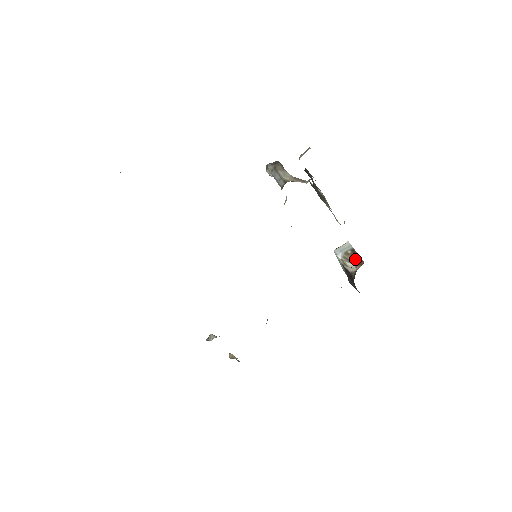
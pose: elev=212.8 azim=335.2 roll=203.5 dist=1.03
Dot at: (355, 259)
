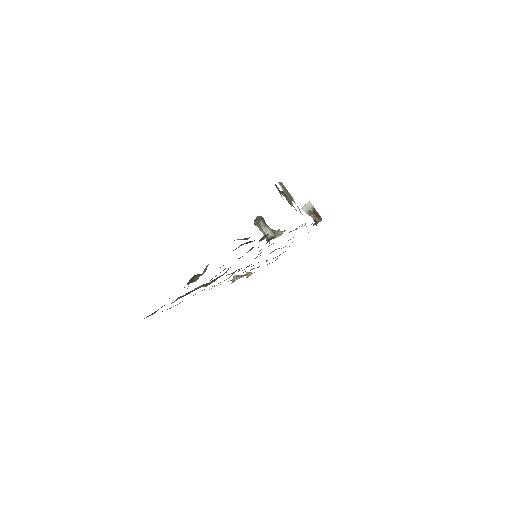
Dot at: (316, 214)
